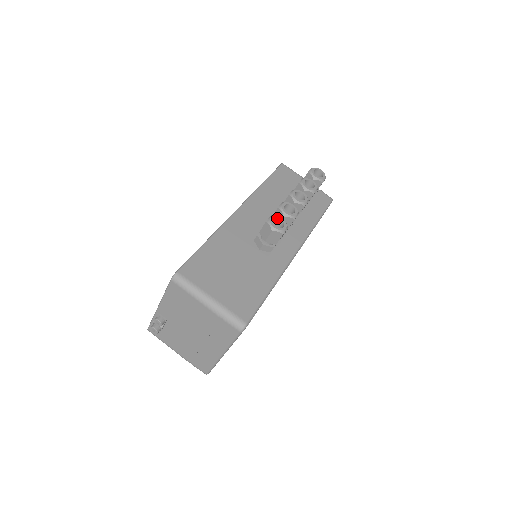
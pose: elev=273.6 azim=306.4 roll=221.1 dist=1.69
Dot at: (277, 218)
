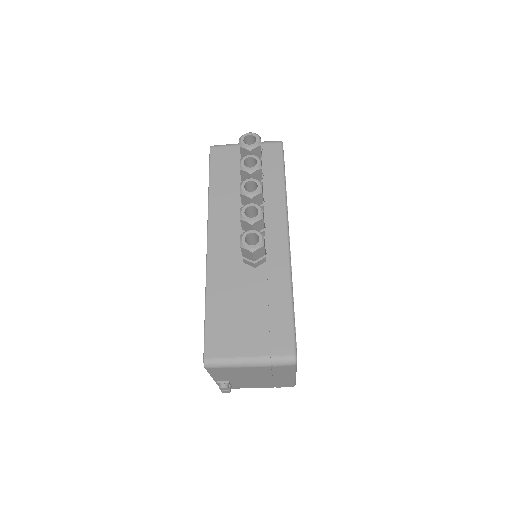
Dot at: (247, 234)
